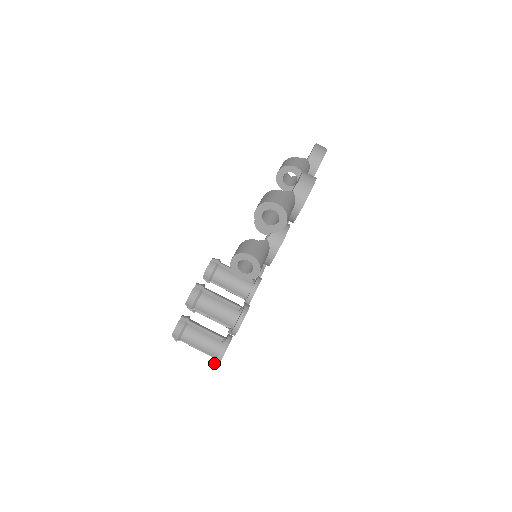
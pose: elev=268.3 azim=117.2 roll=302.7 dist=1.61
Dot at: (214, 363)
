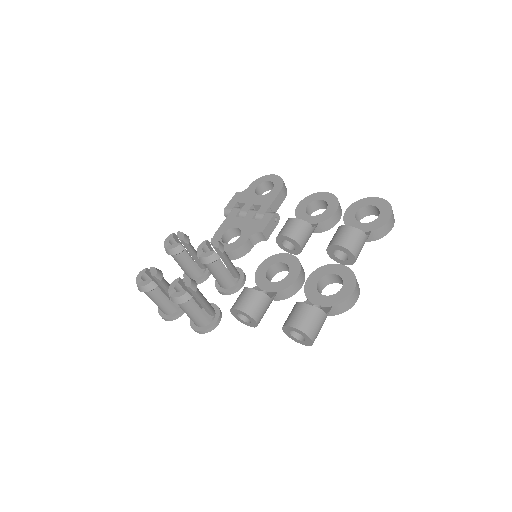
Dot at: (159, 313)
